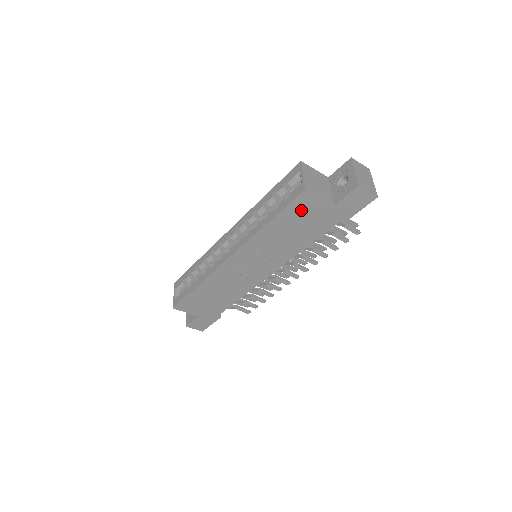
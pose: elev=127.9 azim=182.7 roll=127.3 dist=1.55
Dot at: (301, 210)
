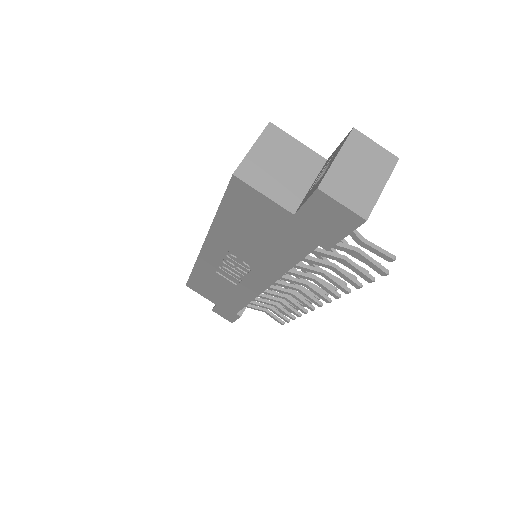
Dot at: (248, 208)
